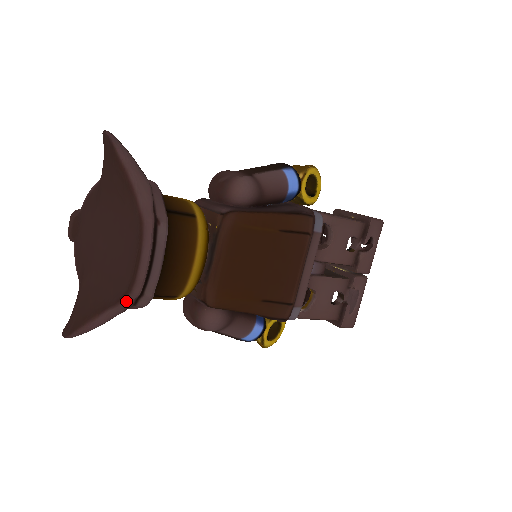
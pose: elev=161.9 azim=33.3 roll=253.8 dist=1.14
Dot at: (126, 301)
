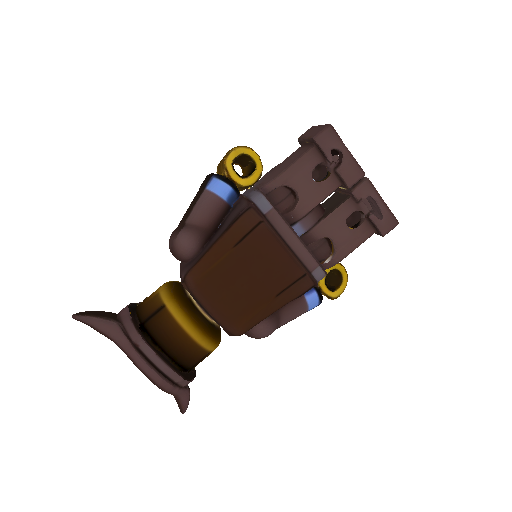
Dot at: (173, 392)
